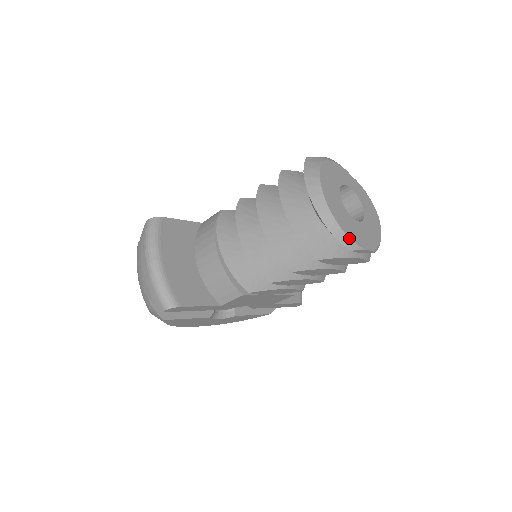
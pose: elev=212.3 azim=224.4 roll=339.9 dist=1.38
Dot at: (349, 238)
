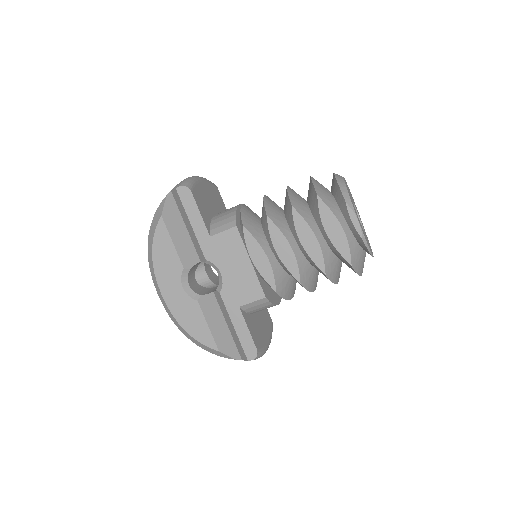
Dot at: (349, 196)
